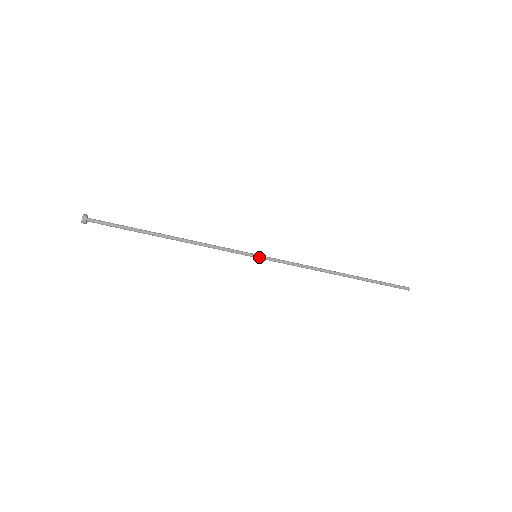
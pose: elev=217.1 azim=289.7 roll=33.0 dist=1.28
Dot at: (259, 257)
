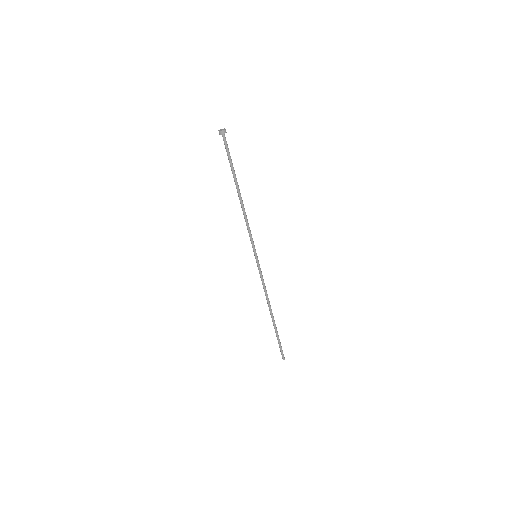
Dot at: (257, 258)
